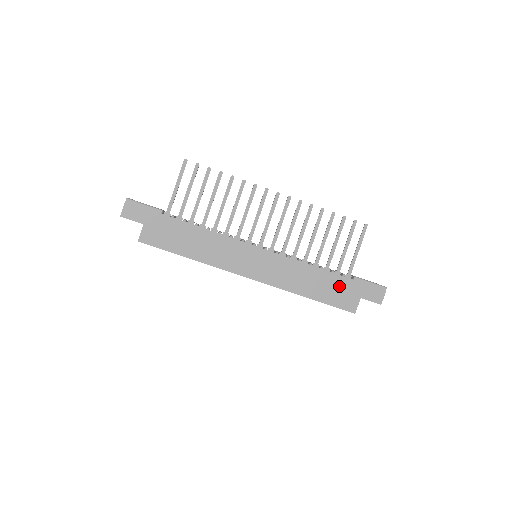
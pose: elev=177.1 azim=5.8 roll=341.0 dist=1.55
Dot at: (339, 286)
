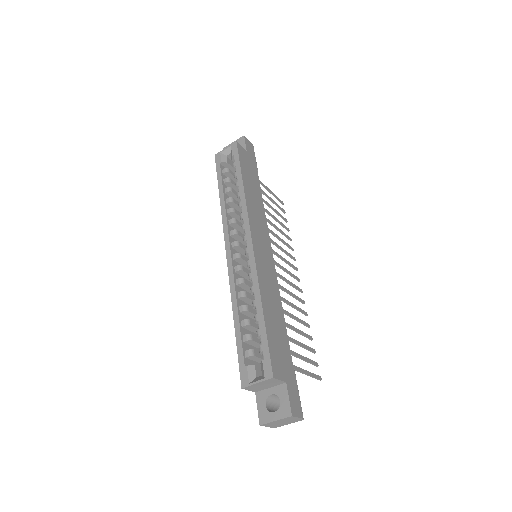
Dot at: (283, 349)
